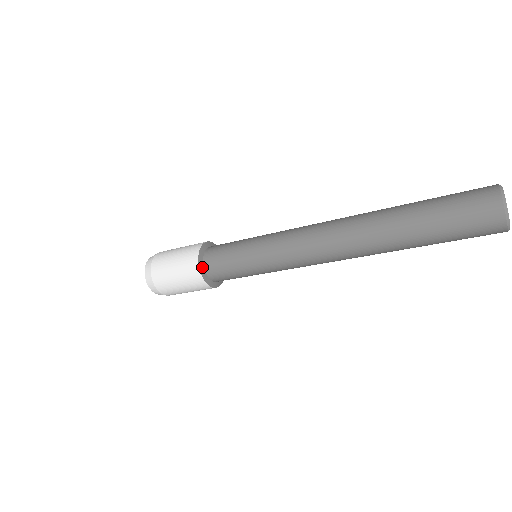
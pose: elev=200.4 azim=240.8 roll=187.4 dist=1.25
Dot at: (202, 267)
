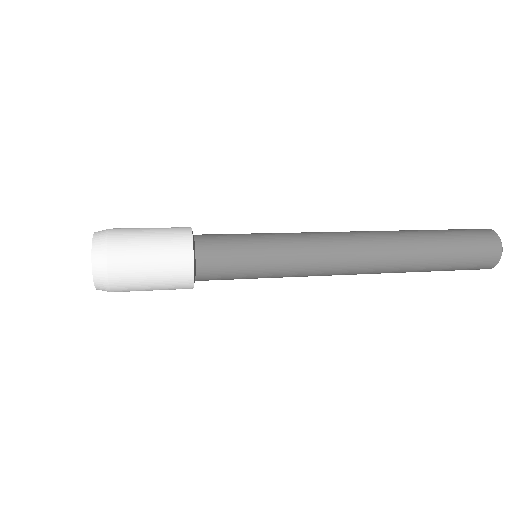
Dot at: occluded
